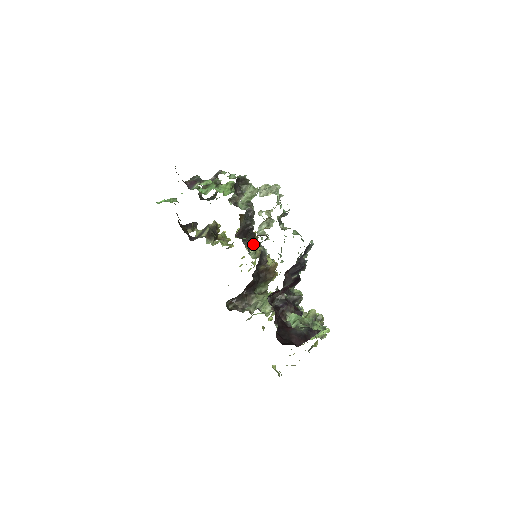
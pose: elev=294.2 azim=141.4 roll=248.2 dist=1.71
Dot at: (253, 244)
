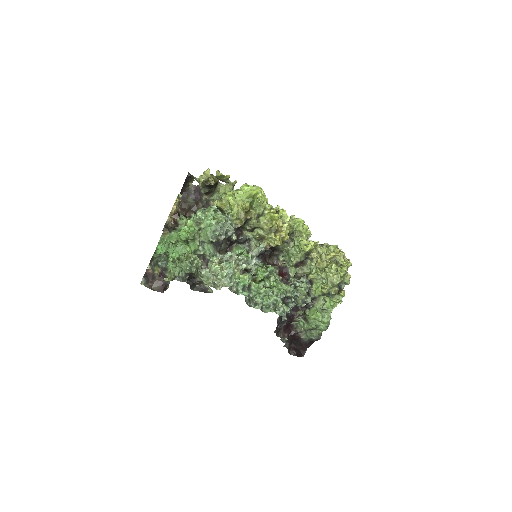
Dot at: (248, 231)
